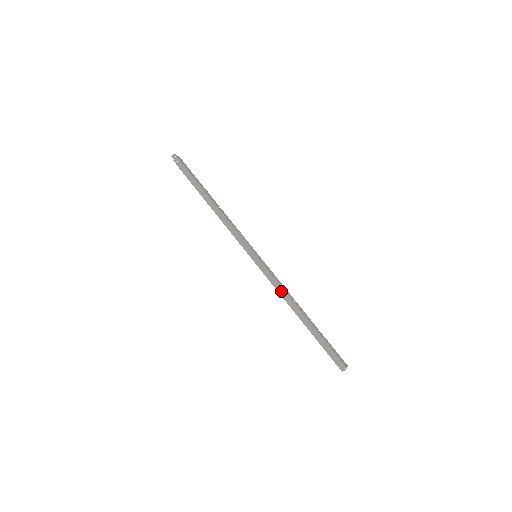
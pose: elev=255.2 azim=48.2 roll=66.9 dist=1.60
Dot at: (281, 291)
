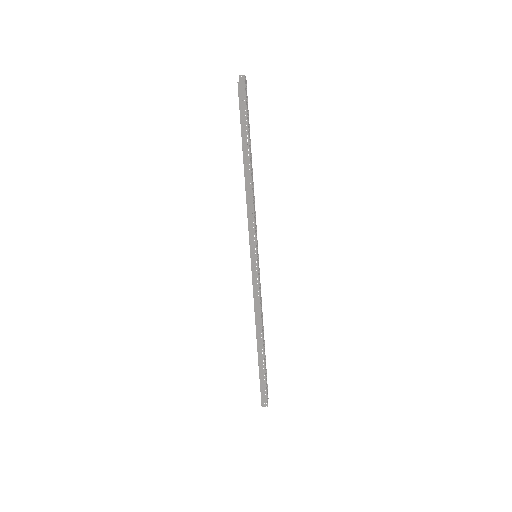
Dot at: occluded
